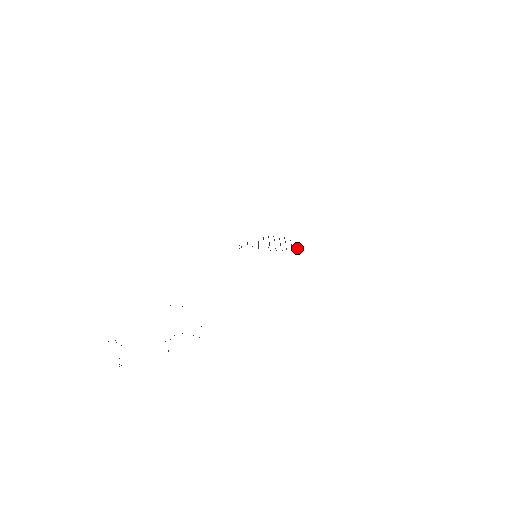
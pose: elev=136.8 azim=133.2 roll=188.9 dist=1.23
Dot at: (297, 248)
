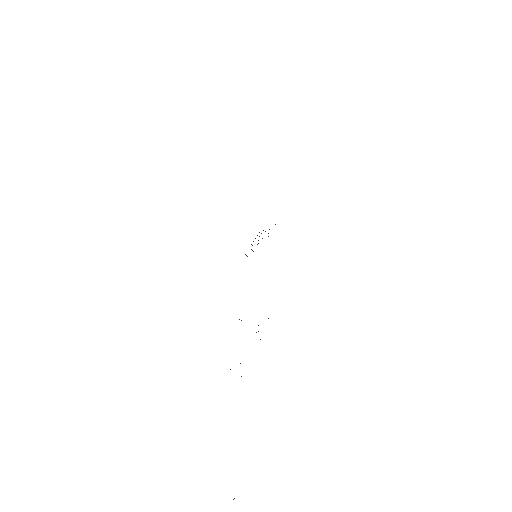
Dot at: occluded
